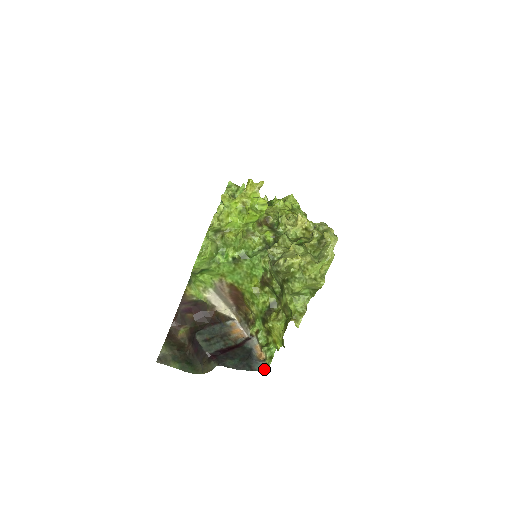
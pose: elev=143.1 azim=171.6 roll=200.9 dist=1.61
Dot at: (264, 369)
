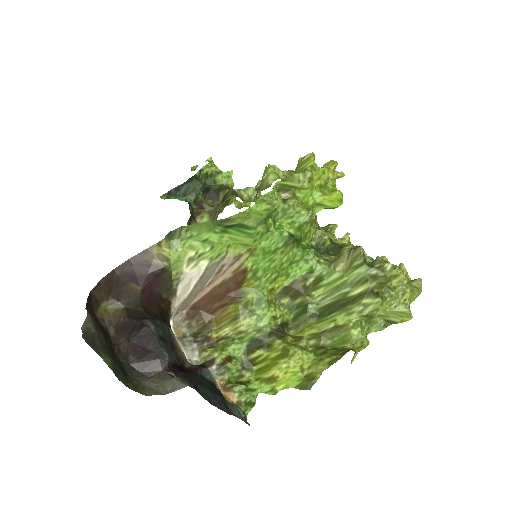
Dot at: (243, 418)
